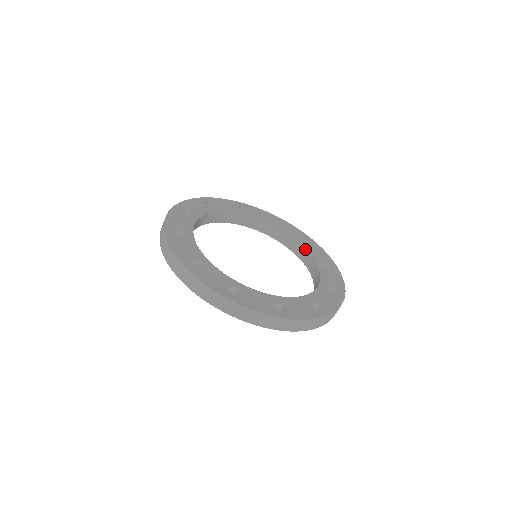
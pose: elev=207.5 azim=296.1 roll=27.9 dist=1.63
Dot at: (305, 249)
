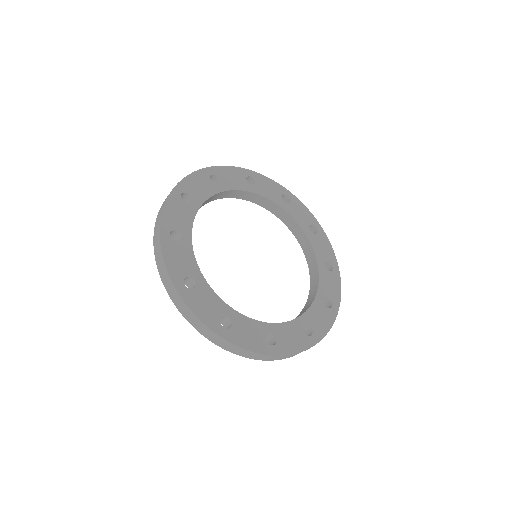
Dot at: (309, 241)
